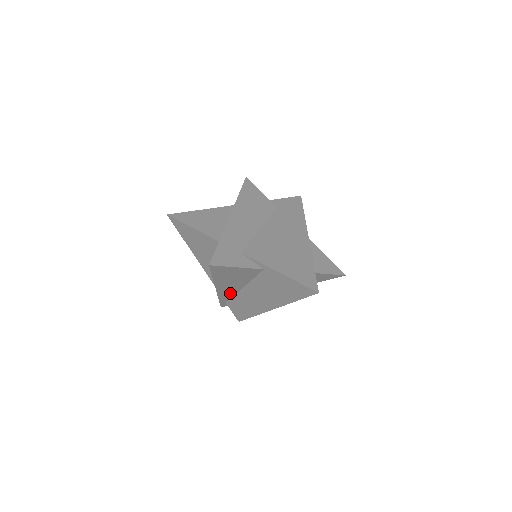
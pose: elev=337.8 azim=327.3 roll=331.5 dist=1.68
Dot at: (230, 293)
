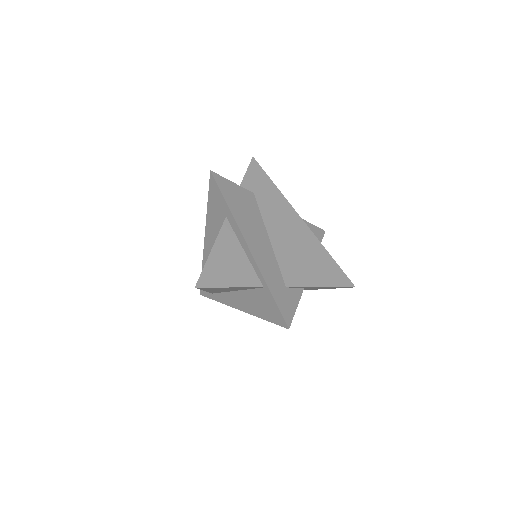
Dot at: occluded
